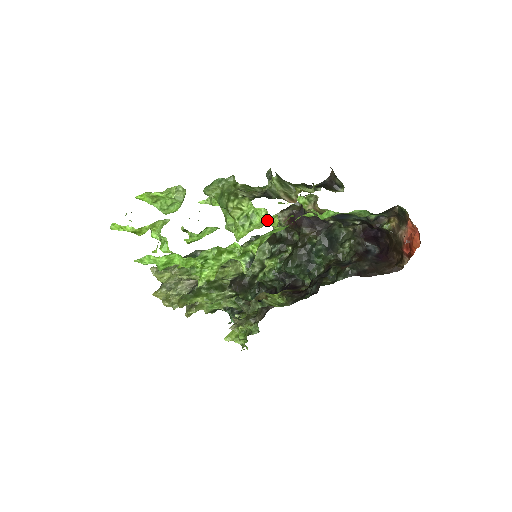
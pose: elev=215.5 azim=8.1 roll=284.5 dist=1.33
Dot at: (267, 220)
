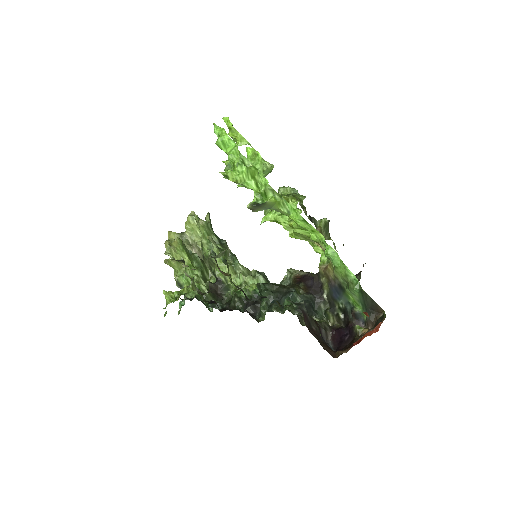
Dot at: occluded
